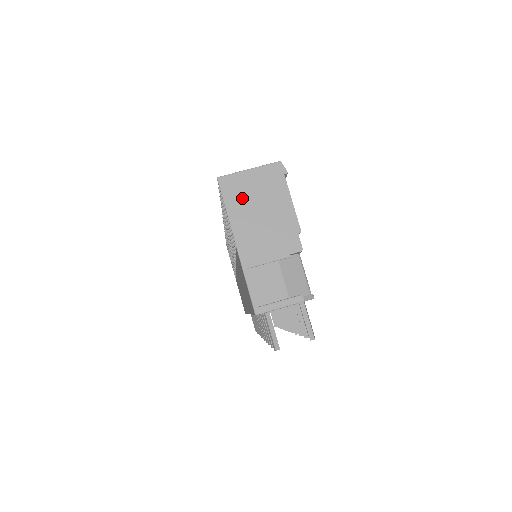
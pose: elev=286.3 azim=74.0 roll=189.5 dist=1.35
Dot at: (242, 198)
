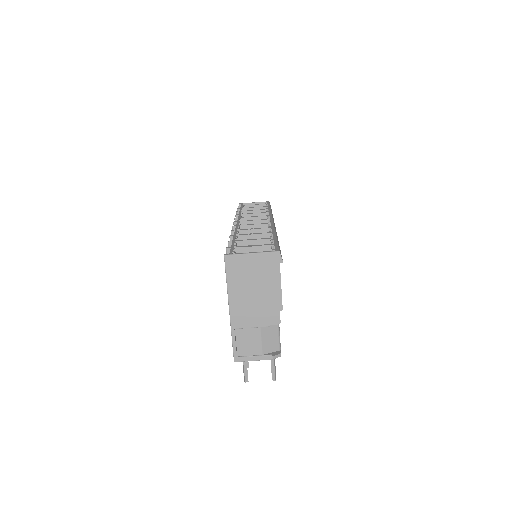
Dot at: (241, 276)
